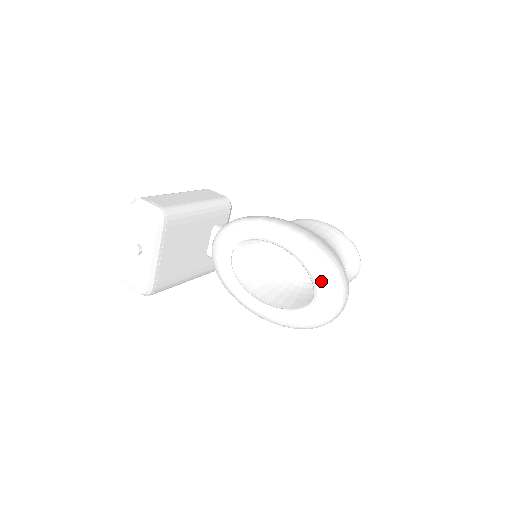
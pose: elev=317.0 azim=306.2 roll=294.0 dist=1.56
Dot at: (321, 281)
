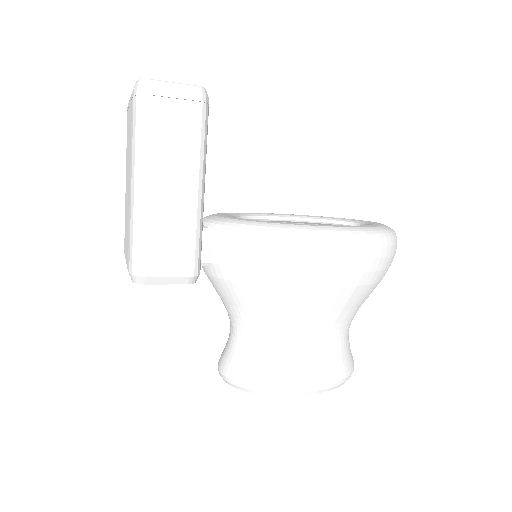
Dot at: (351, 219)
